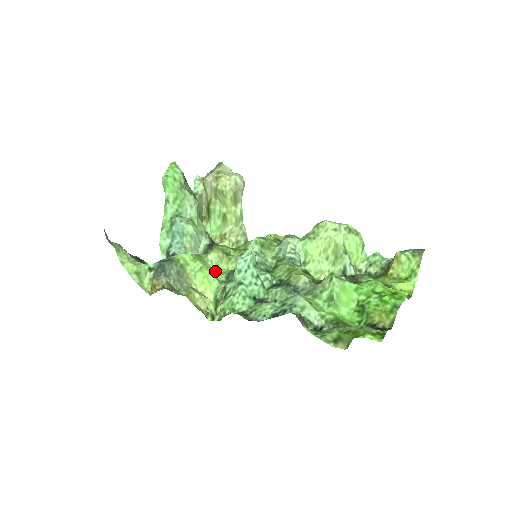
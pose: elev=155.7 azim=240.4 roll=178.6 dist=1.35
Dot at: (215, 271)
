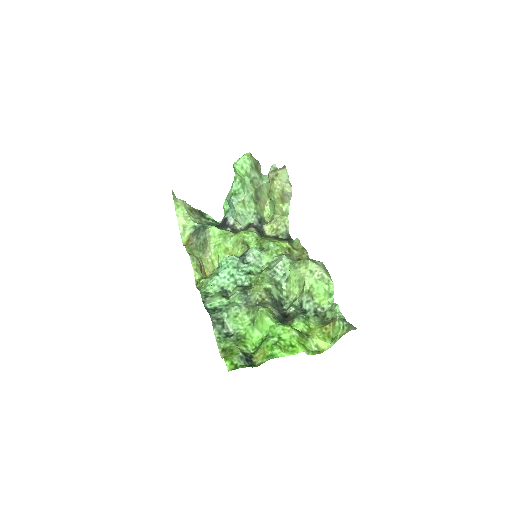
Dot at: (228, 251)
